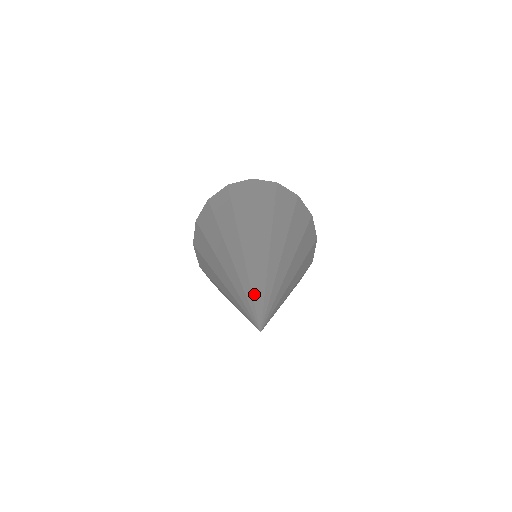
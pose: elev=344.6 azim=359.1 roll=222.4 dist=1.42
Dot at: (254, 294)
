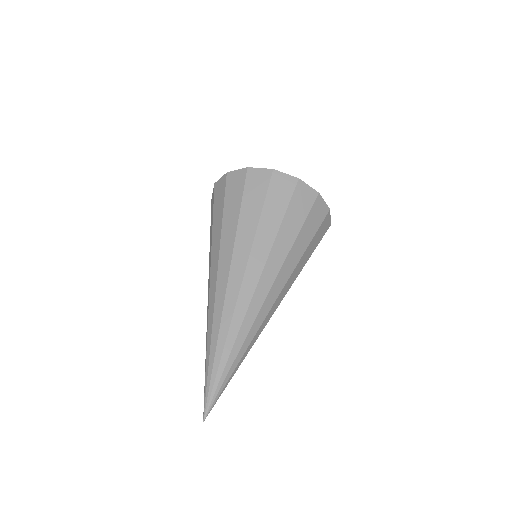
Dot at: (208, 376)
